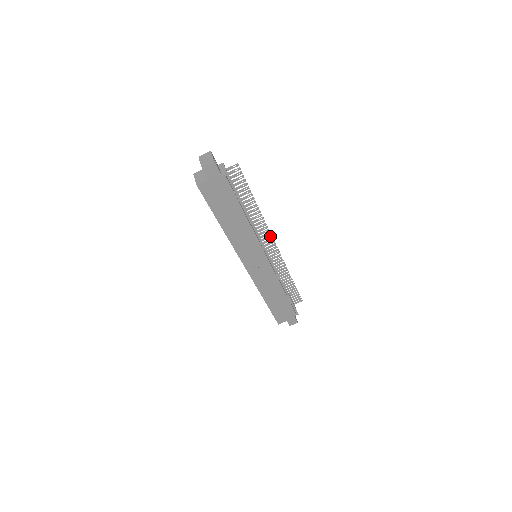
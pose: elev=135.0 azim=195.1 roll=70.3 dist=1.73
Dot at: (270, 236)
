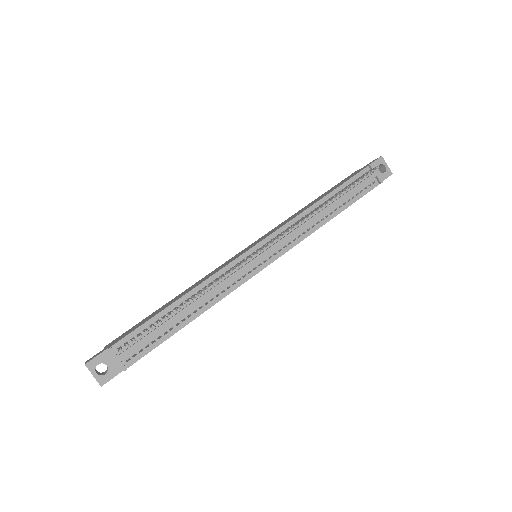
Dot at: (247, 260)
